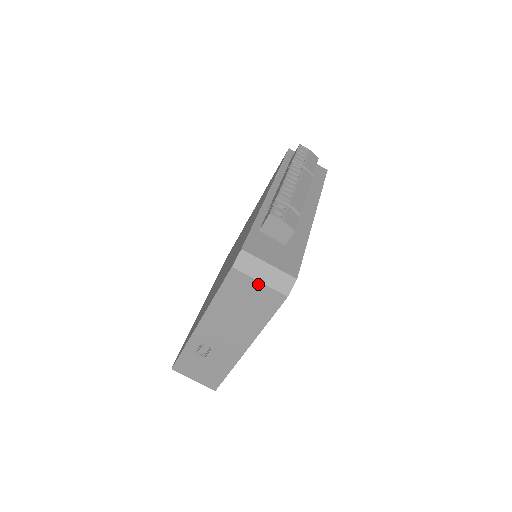
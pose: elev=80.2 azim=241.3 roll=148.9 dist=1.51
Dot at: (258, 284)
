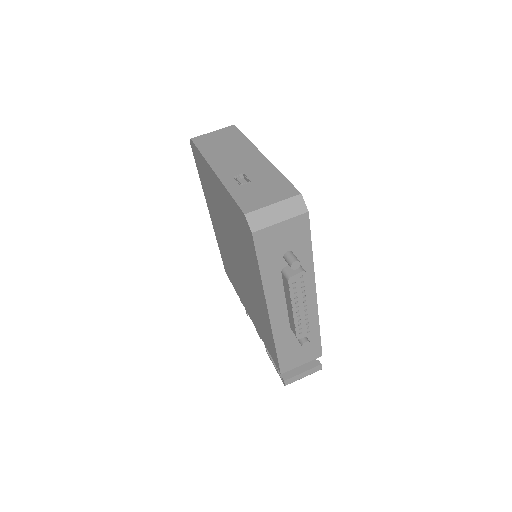
Dot at: (213, 133)
